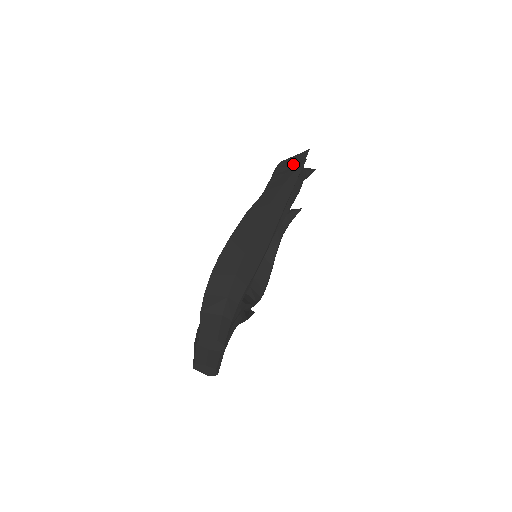
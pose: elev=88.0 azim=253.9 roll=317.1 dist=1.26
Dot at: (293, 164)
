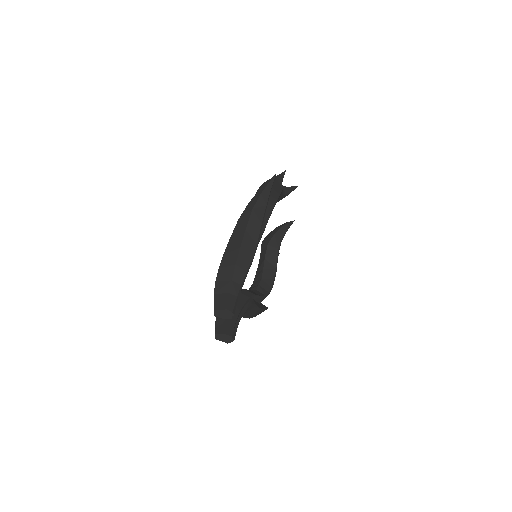
Dot at: occluded
